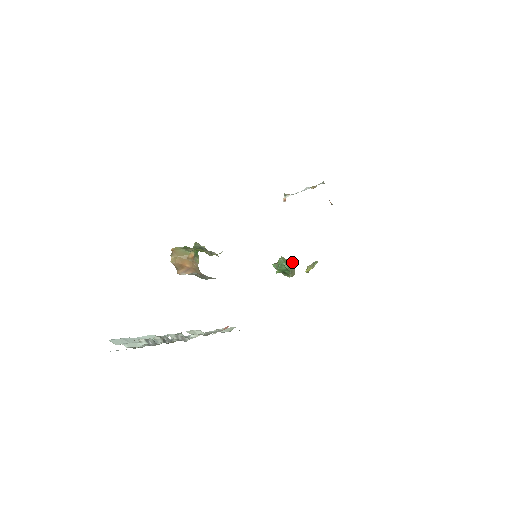
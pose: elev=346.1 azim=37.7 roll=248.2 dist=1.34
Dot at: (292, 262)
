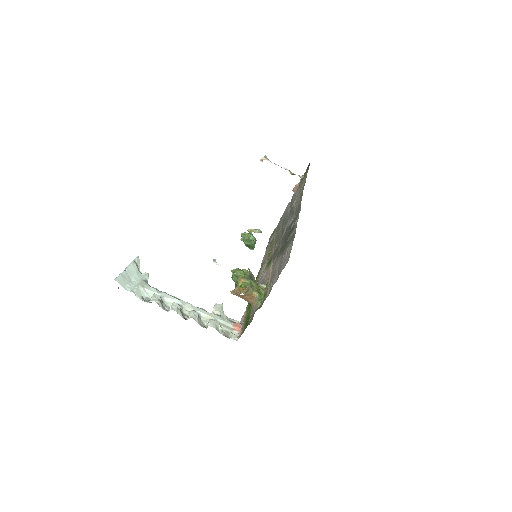
Dot at: occluded
